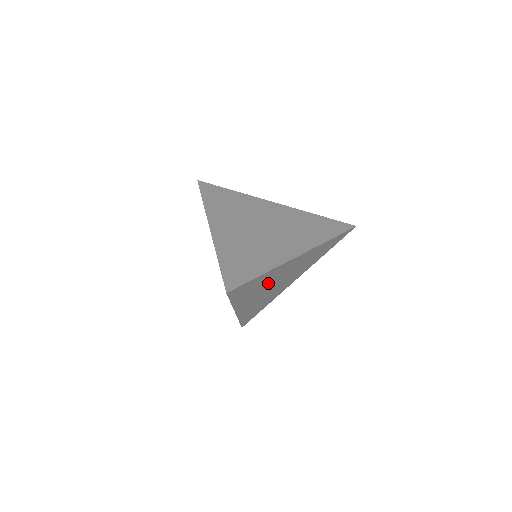
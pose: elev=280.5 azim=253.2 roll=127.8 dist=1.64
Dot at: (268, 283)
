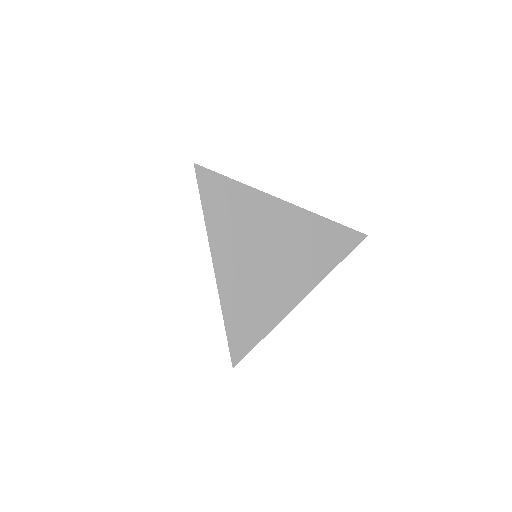
Dot at: occluded
